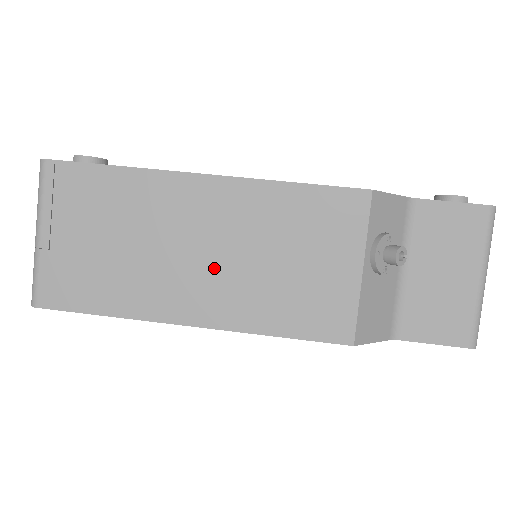
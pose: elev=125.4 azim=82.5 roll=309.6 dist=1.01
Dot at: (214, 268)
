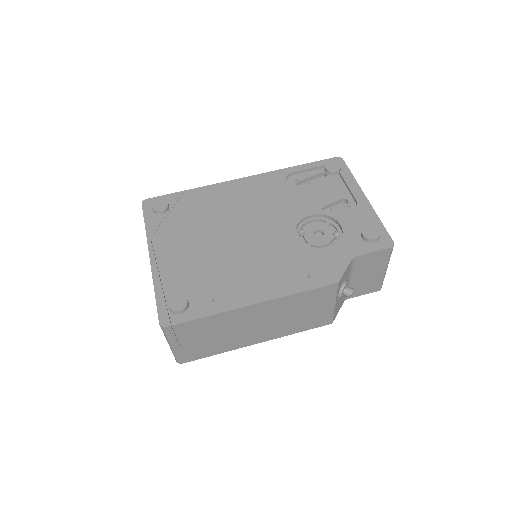
Dot at: (266, 327)
